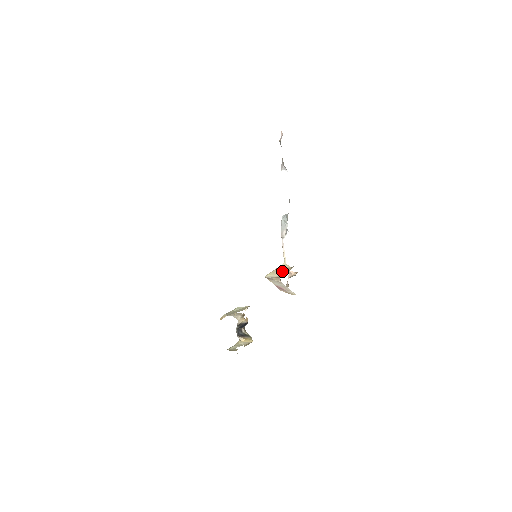
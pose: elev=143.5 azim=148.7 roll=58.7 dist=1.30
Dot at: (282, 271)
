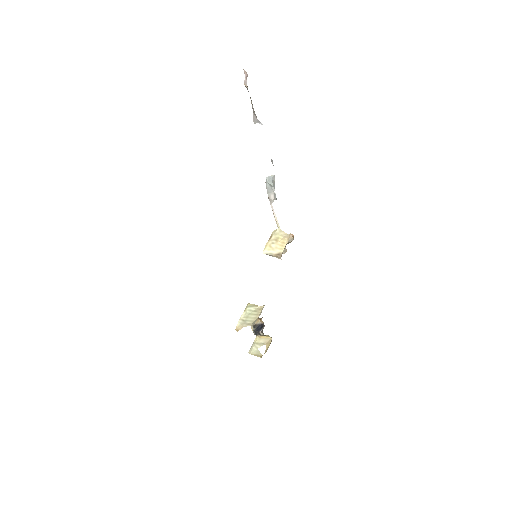
Dot at: (279, 244)
